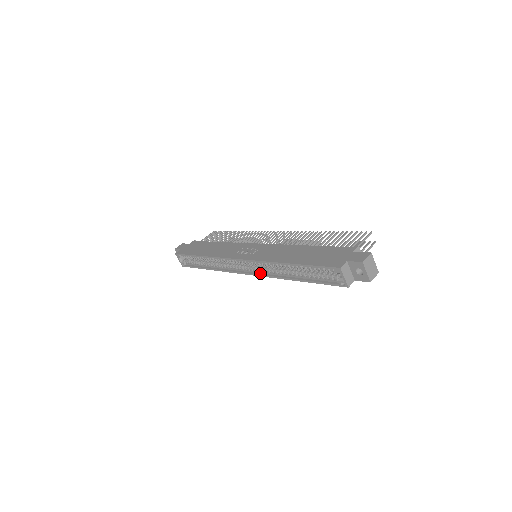
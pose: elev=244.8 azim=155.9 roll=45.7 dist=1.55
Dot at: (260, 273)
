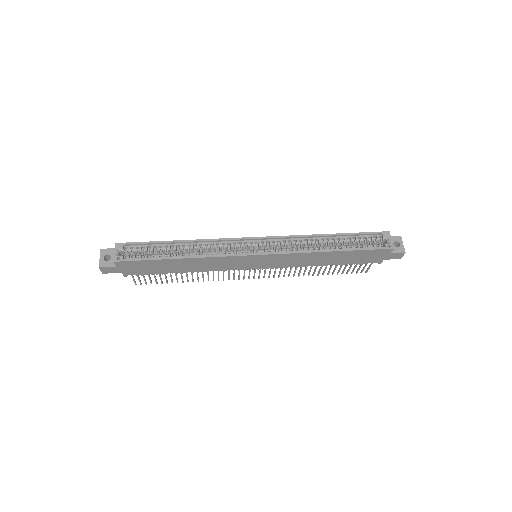
Dot at: (279, 253)
